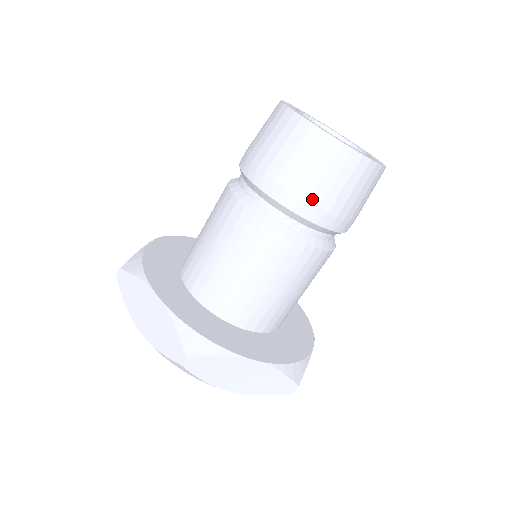
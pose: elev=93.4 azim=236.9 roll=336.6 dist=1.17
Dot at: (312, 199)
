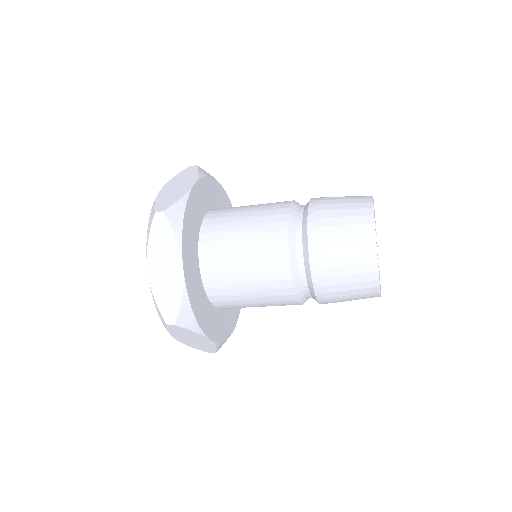
Dot at: (325, 239)
